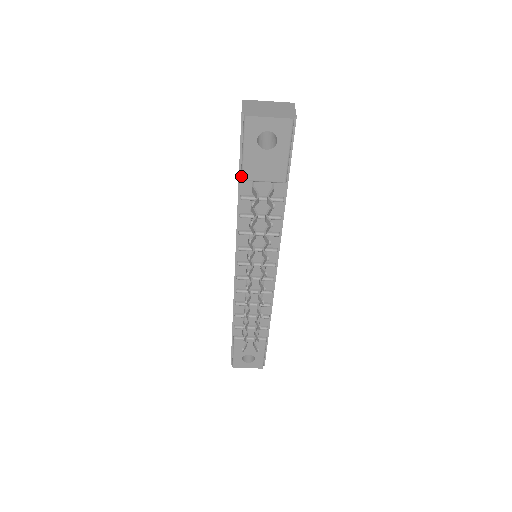
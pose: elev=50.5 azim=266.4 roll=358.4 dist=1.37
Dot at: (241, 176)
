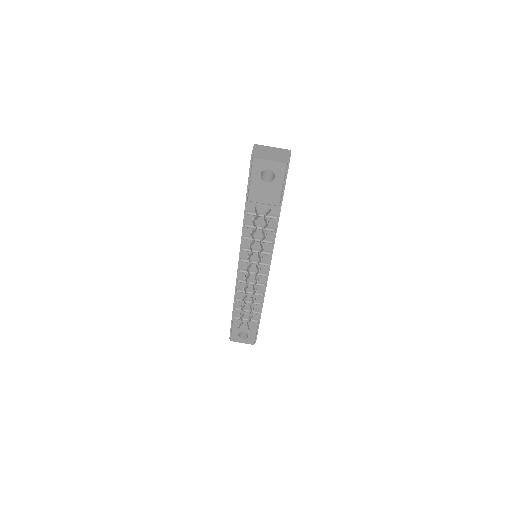
Dot at: (247, 198)
